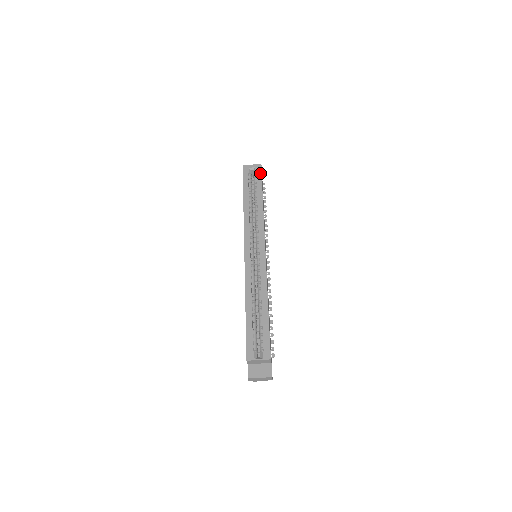
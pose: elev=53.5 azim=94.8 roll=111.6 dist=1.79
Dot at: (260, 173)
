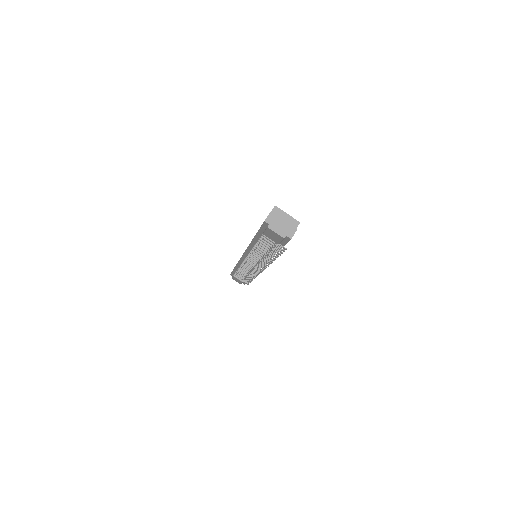
Dot at: occluded
